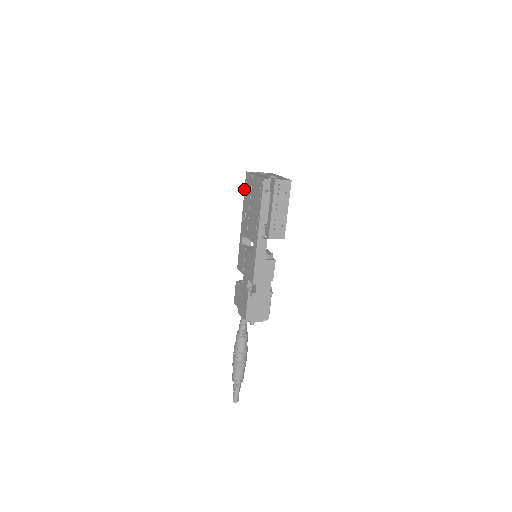
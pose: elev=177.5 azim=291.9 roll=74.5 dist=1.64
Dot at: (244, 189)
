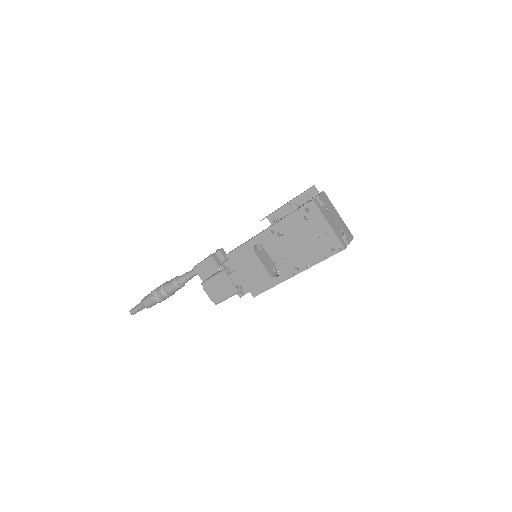
Dot at: (296, 210)
